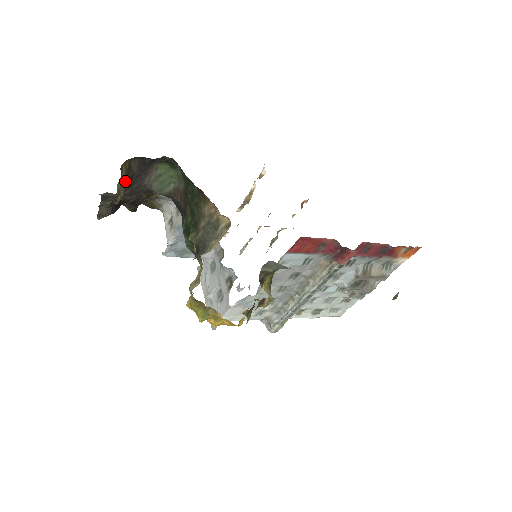
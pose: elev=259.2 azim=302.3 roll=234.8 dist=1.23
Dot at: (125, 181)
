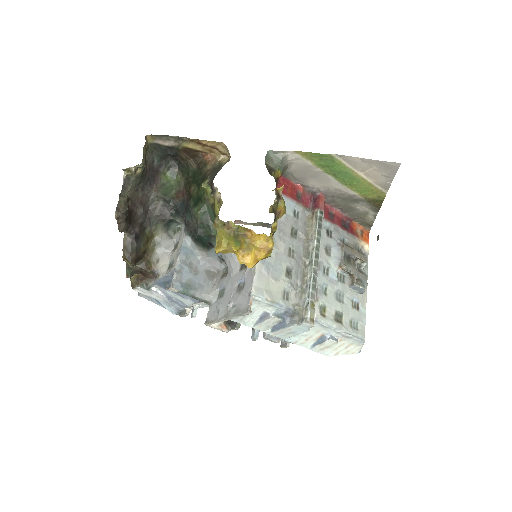
Dot at: occluded
